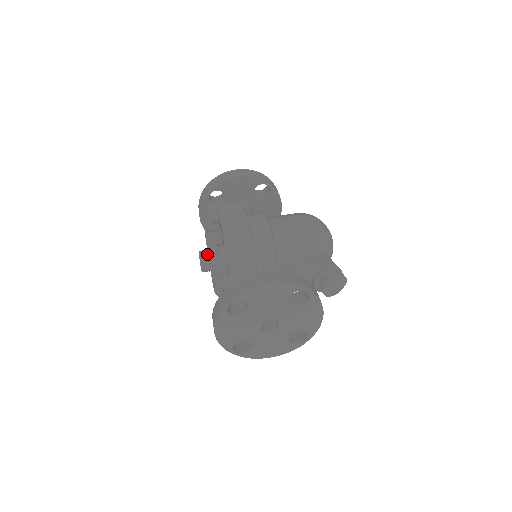
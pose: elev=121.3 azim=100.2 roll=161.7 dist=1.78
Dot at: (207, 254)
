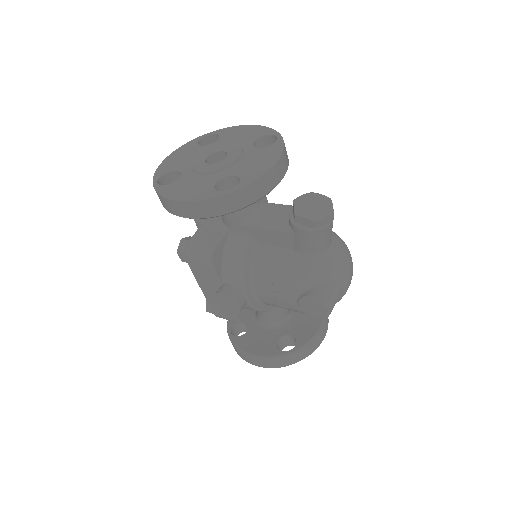
Dot at: occluded
